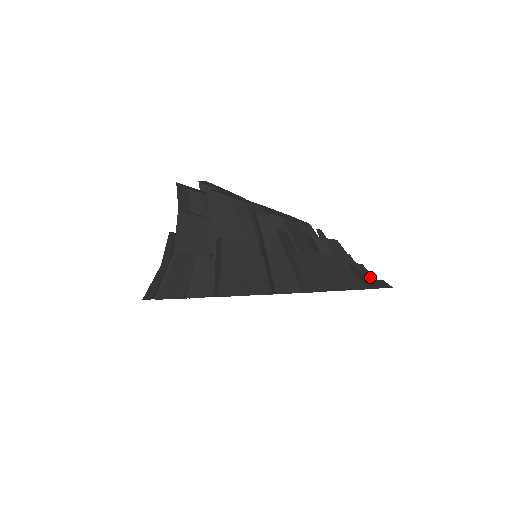
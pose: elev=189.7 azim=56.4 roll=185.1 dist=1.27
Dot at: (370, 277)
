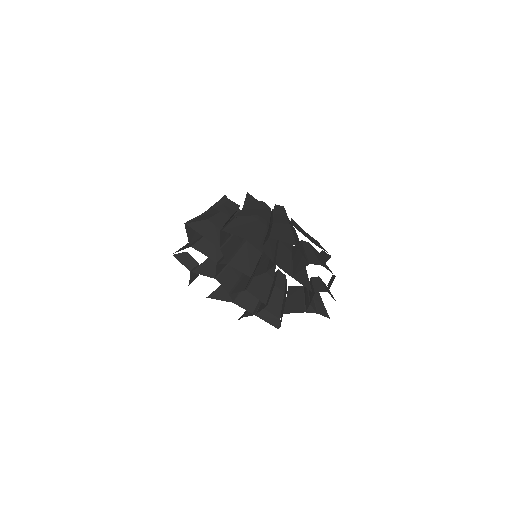
Dot at: (330, 293)
